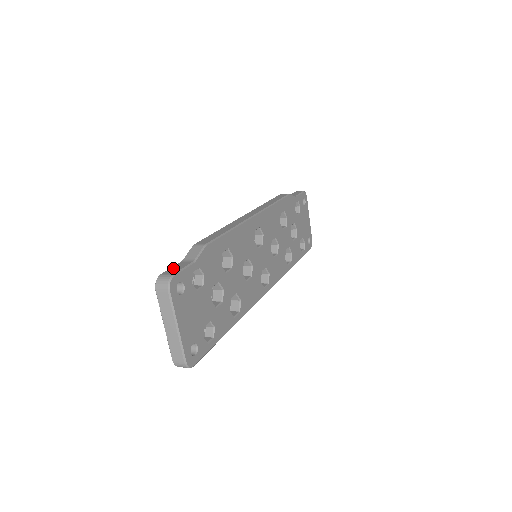
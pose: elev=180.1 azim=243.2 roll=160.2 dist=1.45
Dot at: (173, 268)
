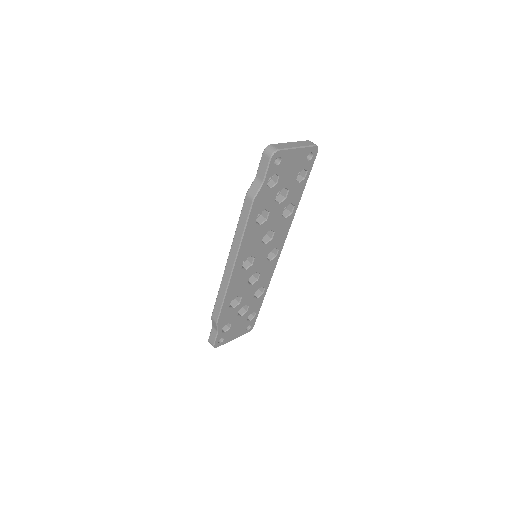
Dot at: (211, 336)
